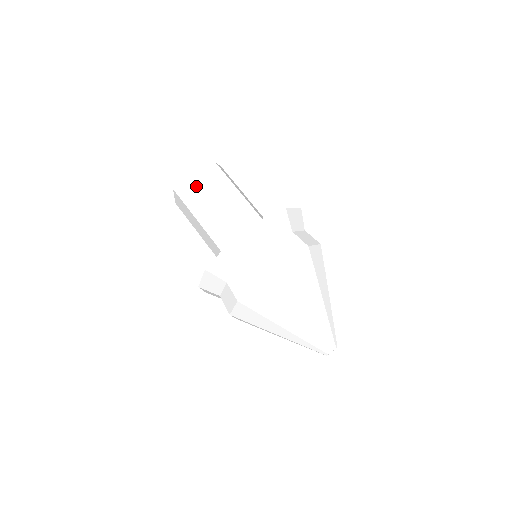
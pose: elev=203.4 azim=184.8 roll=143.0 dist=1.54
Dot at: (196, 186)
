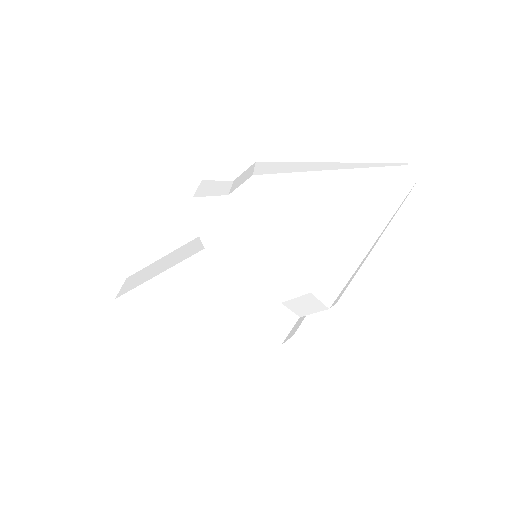
Dot at: (136, 298)
